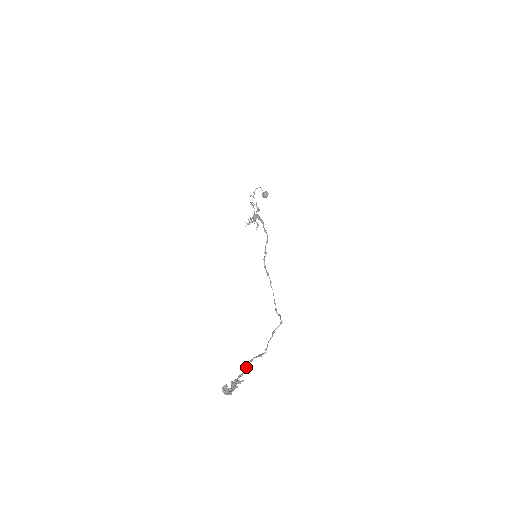
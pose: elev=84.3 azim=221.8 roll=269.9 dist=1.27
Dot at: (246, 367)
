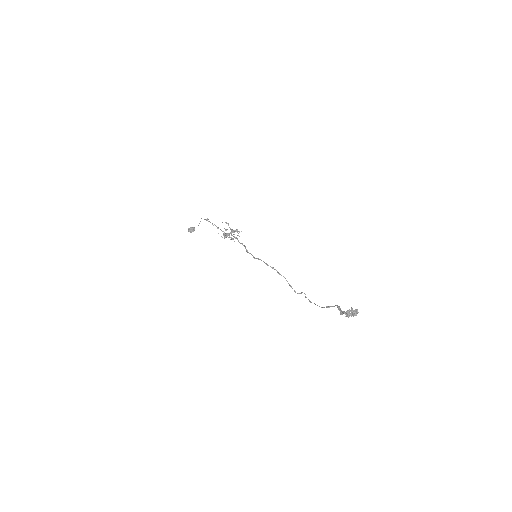
Dot at: occluded
